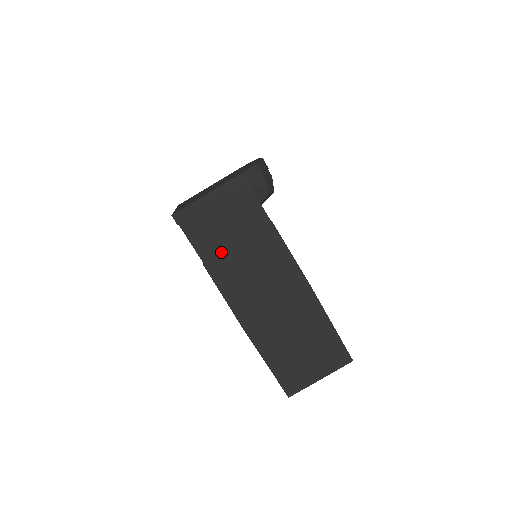
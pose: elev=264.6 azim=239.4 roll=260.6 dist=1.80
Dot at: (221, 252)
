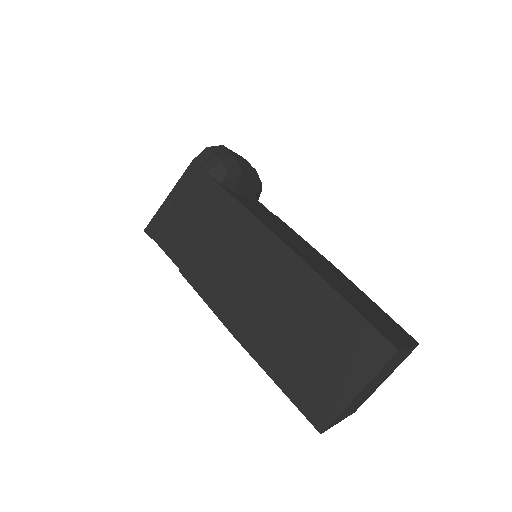
Dot at: (193, 250)
